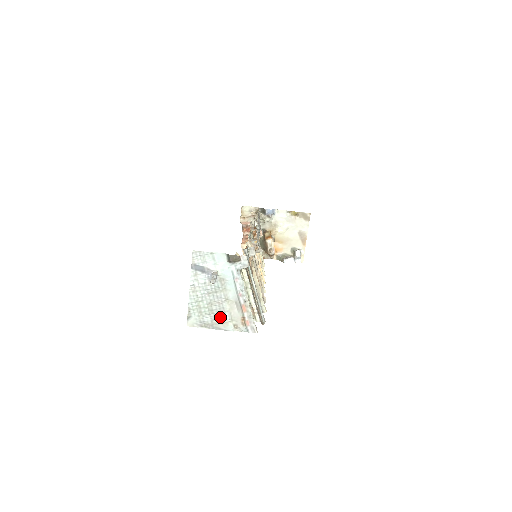
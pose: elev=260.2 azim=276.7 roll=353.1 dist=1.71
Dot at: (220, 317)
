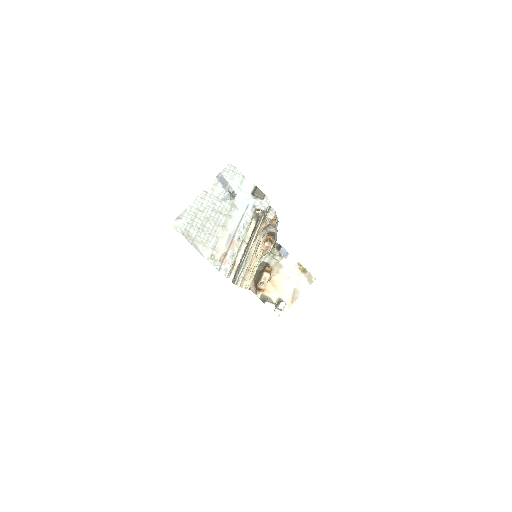
Dot at: (206, 237)
